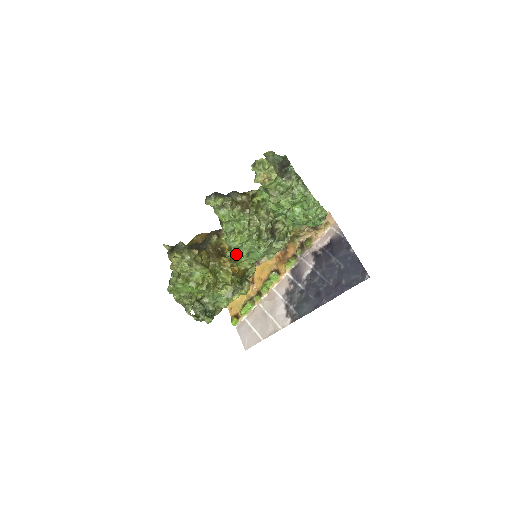
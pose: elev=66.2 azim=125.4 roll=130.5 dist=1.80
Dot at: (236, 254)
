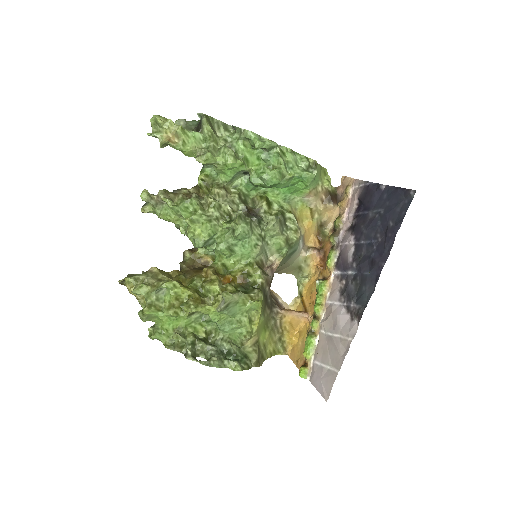
Dot at: (218, 258)
